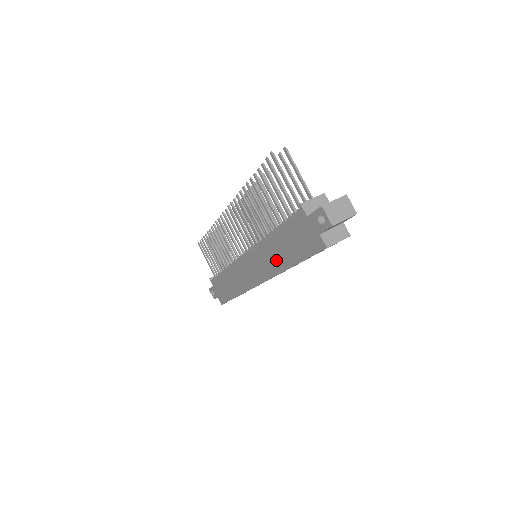
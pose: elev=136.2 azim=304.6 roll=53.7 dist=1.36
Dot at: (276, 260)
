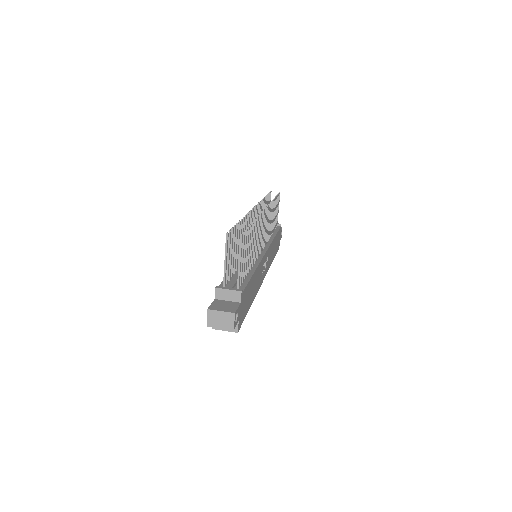
Dot at: occluded
